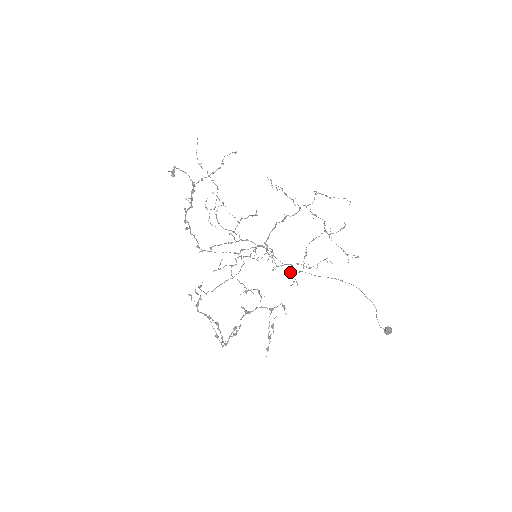
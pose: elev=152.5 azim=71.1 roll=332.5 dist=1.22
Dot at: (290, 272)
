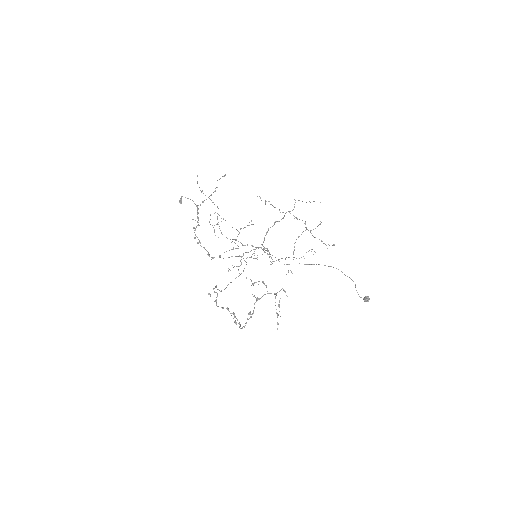
Dot at: (284, 264)
